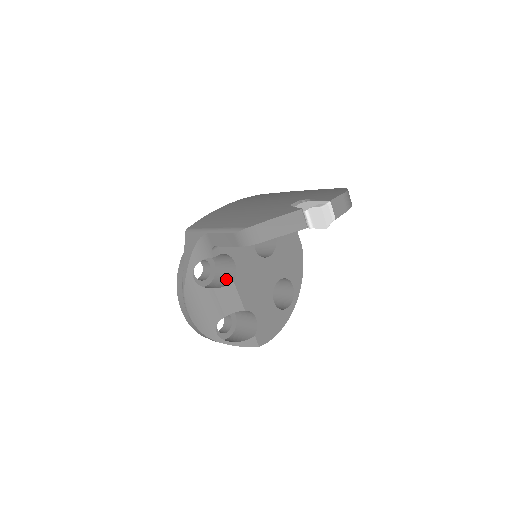
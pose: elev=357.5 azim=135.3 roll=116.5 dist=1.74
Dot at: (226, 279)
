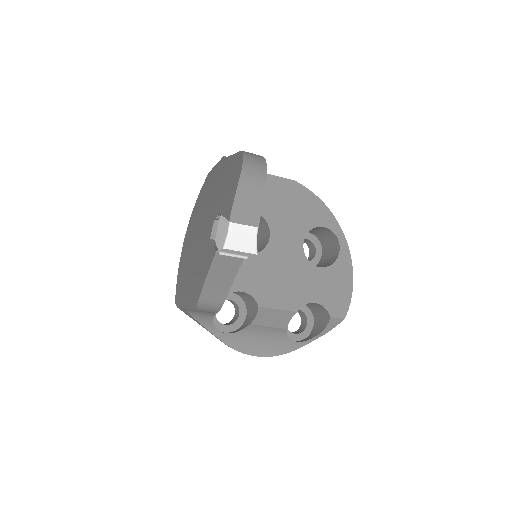
Dot at: (252, 304)
